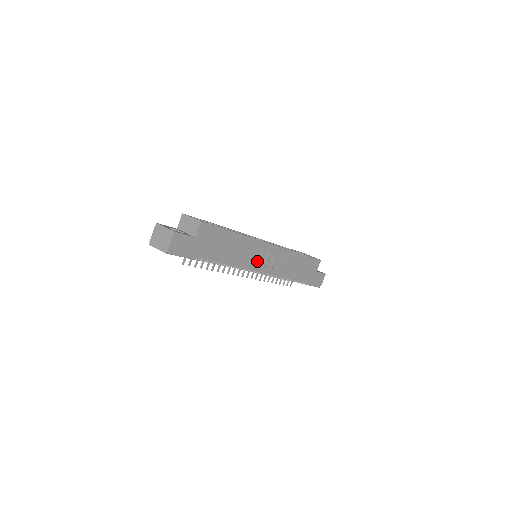
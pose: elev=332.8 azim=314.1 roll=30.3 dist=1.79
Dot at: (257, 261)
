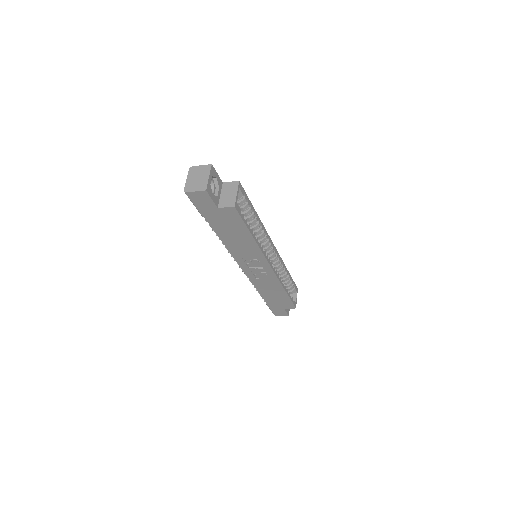
Dot at: (247, 262)
